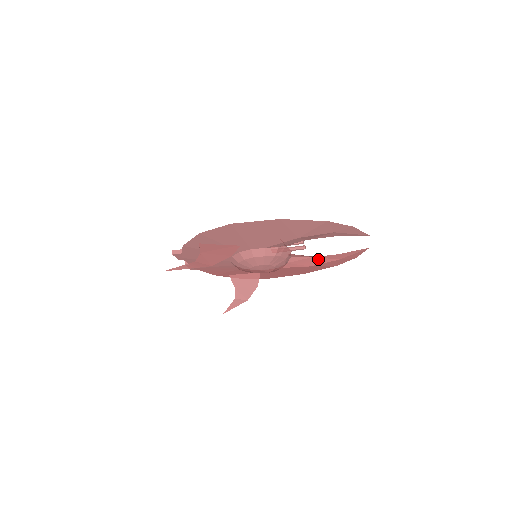
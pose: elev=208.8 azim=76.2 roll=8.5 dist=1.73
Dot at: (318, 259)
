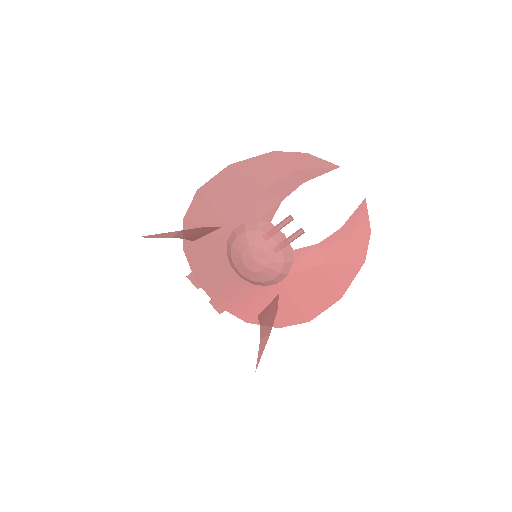
Dot at: (326, 247)
